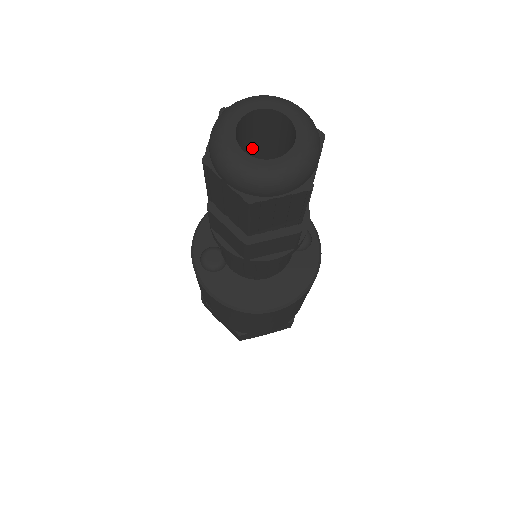
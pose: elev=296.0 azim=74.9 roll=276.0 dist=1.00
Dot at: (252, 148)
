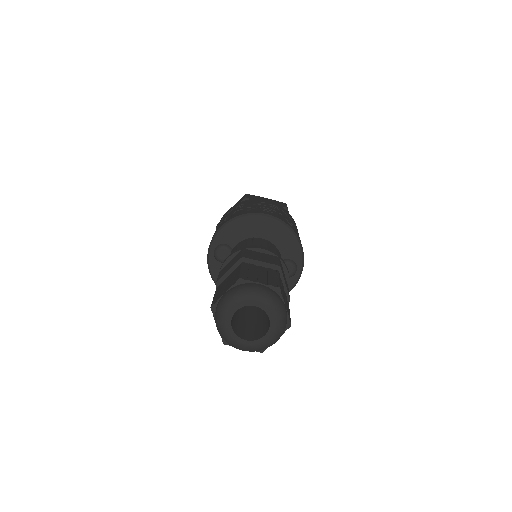
Dot at: occluded
